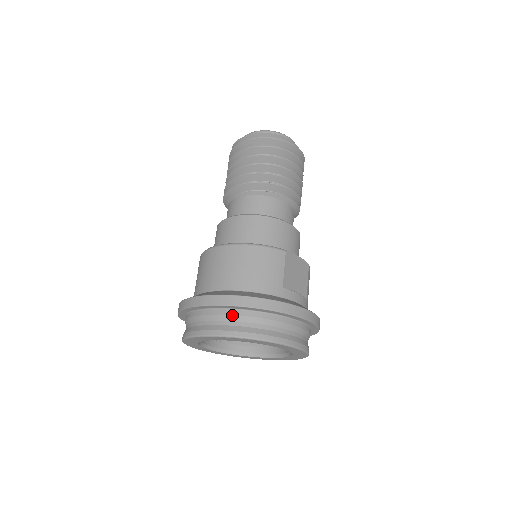
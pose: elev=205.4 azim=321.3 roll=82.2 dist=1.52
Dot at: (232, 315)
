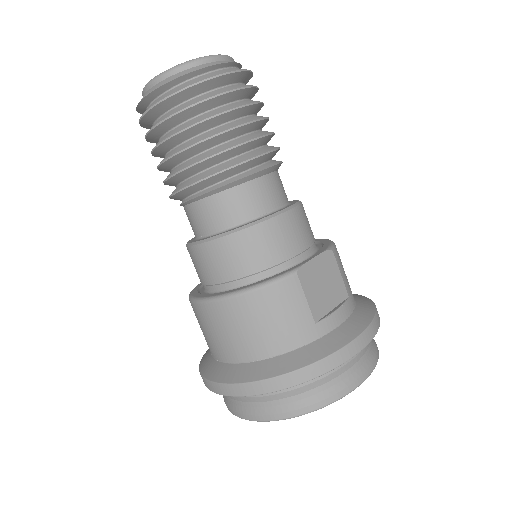
Dot at: (271, 395)
